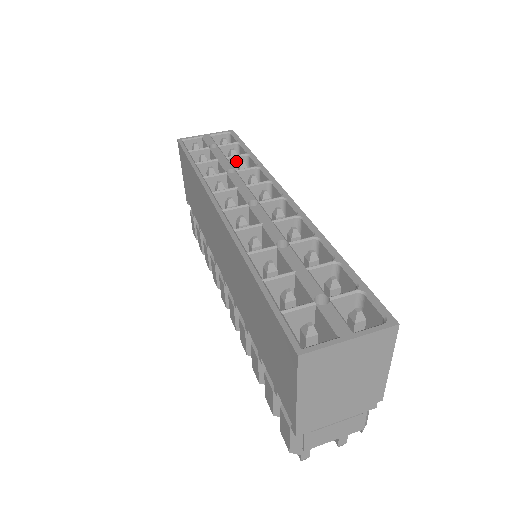
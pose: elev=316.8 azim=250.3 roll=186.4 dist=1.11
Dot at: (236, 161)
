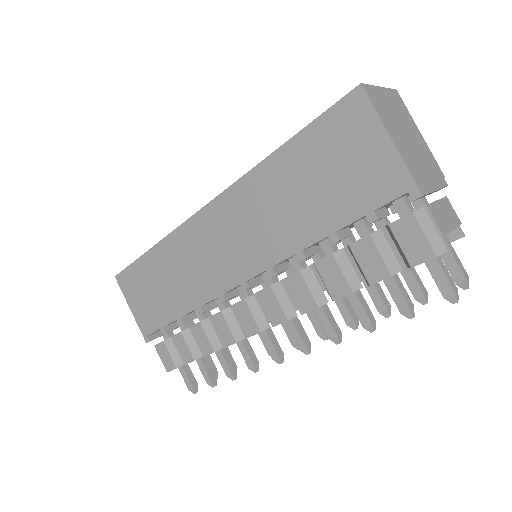
Dot at: occluded
